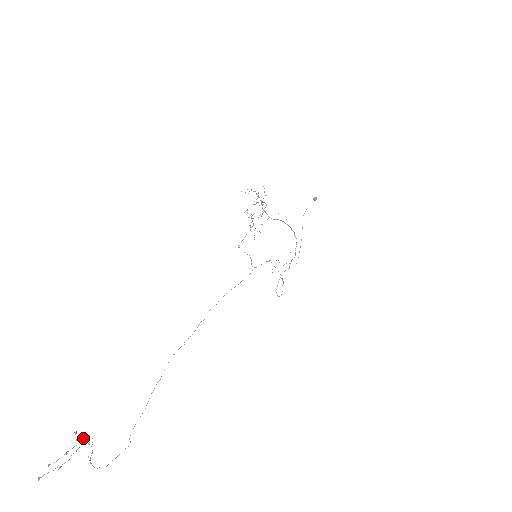
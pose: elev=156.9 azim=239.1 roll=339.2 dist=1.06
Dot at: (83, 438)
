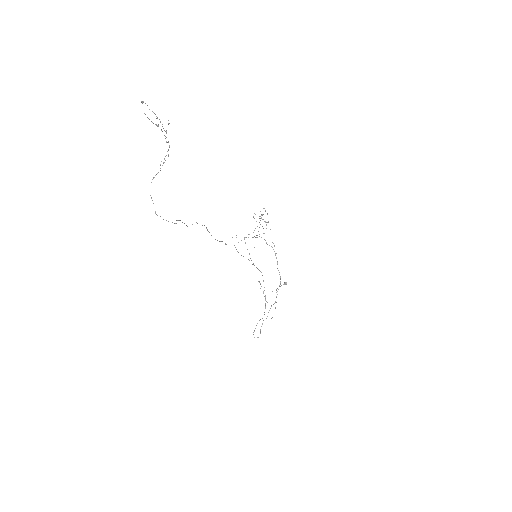
Dot at: (166, 141)
